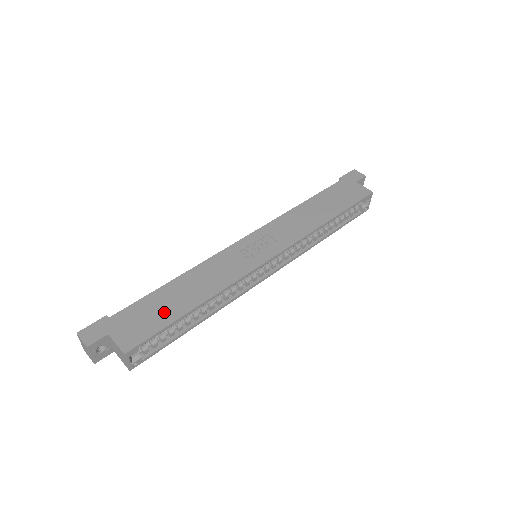
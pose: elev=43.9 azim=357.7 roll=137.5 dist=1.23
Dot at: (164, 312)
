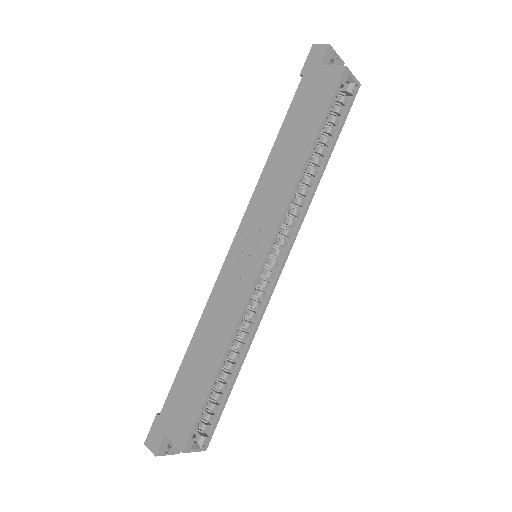
Dot at: (195, 388)
